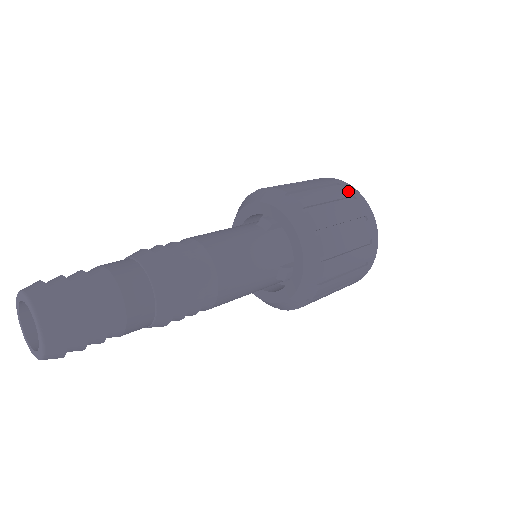
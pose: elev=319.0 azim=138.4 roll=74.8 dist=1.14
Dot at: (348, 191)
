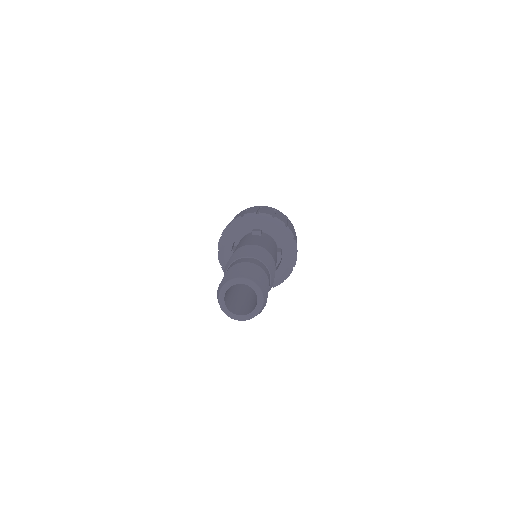
Dot at: (270, 208)
